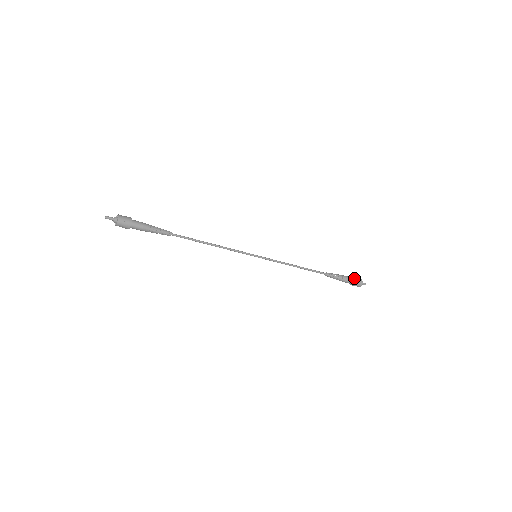
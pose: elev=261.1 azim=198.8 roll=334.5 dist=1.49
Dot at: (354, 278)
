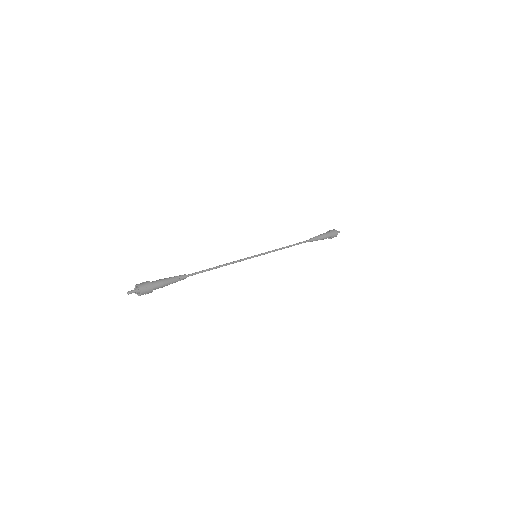
Dot at: (332, 235)
